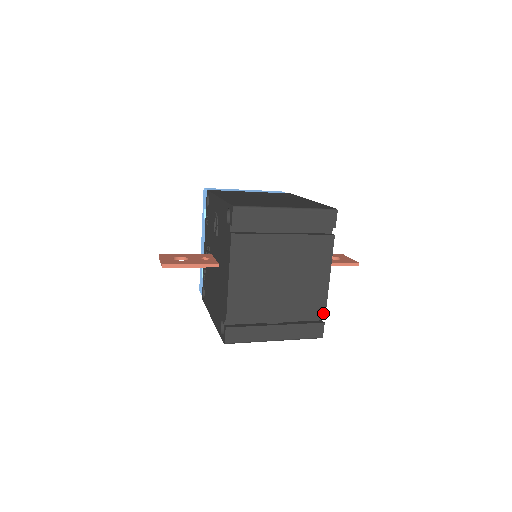
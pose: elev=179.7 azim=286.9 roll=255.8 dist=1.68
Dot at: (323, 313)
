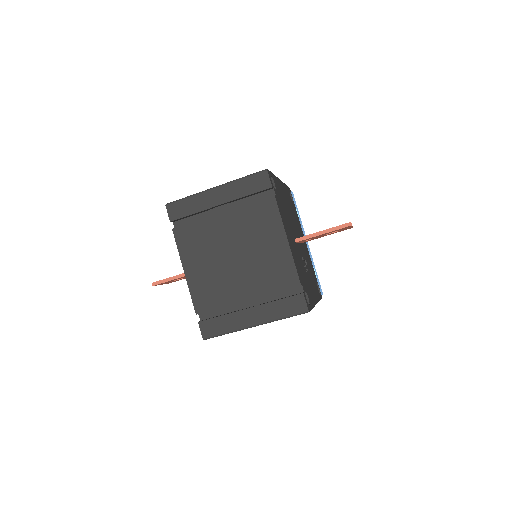
Dot at: (297, 282)
